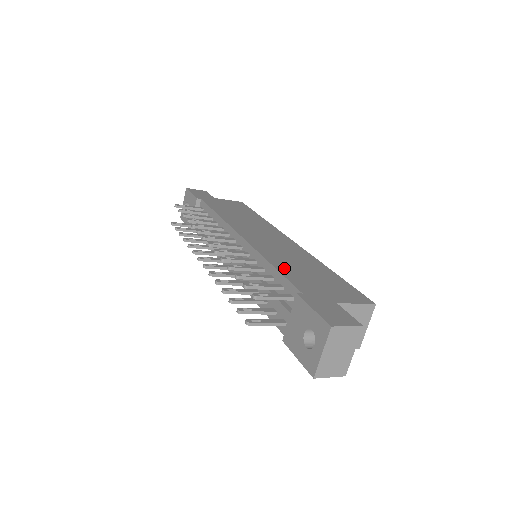
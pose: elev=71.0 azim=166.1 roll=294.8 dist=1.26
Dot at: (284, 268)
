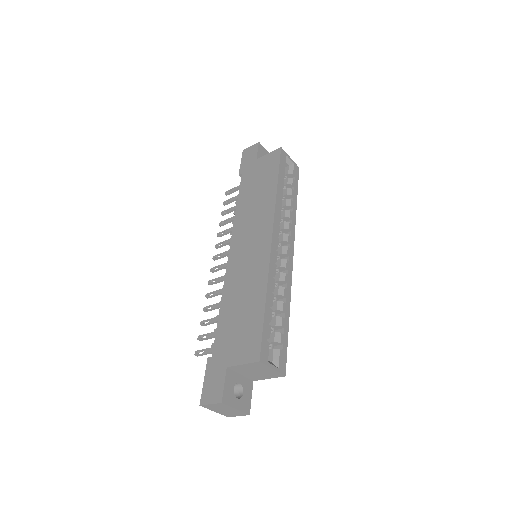
Dot at: (225, 312)
